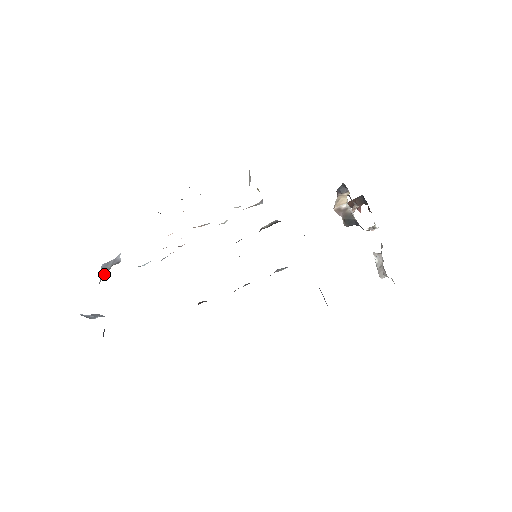
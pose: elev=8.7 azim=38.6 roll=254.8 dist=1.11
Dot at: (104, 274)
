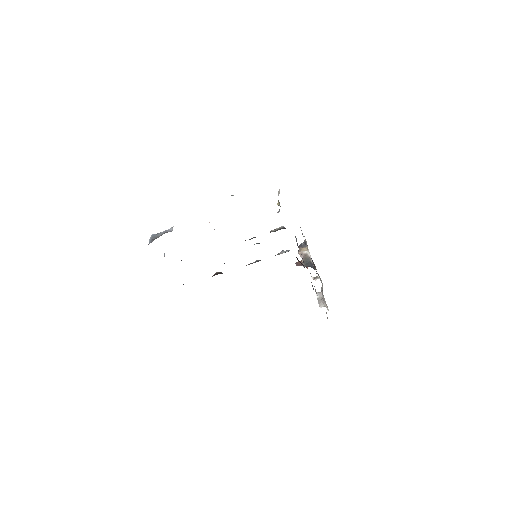
Dot at: occluded
